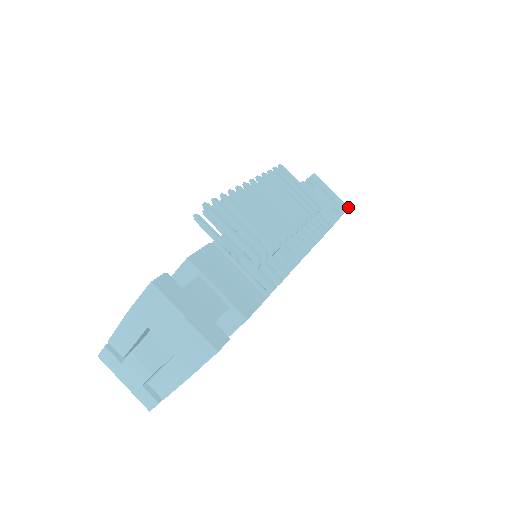
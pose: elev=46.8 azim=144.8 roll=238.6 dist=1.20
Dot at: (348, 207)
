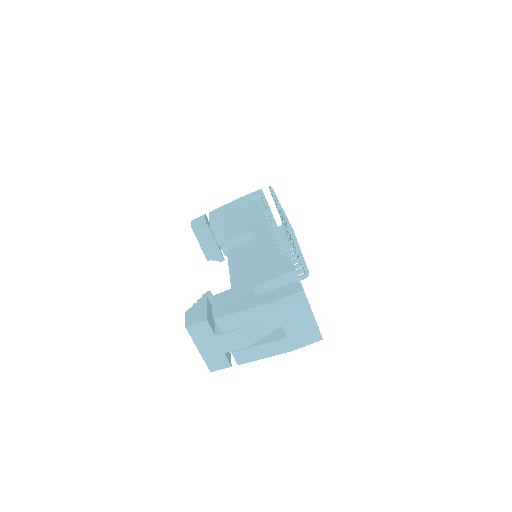
Dot at: occluded
